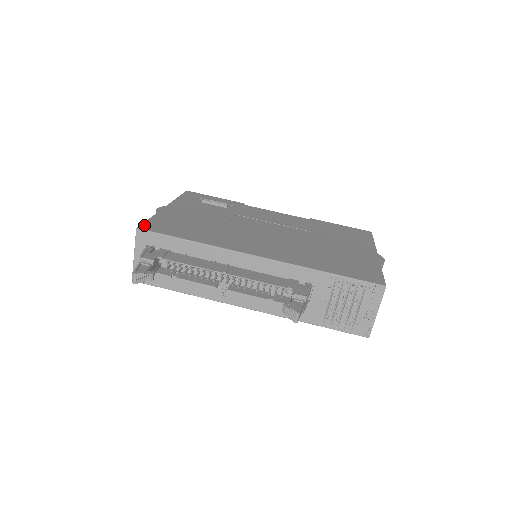
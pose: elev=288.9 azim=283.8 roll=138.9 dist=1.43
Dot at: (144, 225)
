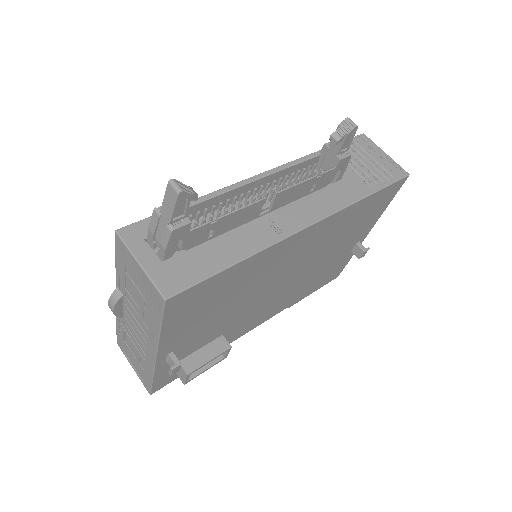
Dot at: occluded
